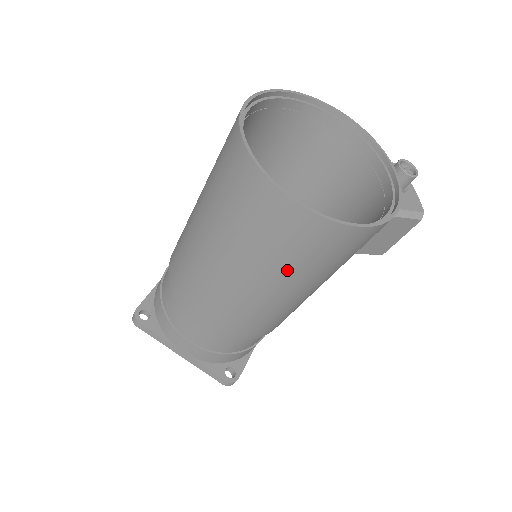
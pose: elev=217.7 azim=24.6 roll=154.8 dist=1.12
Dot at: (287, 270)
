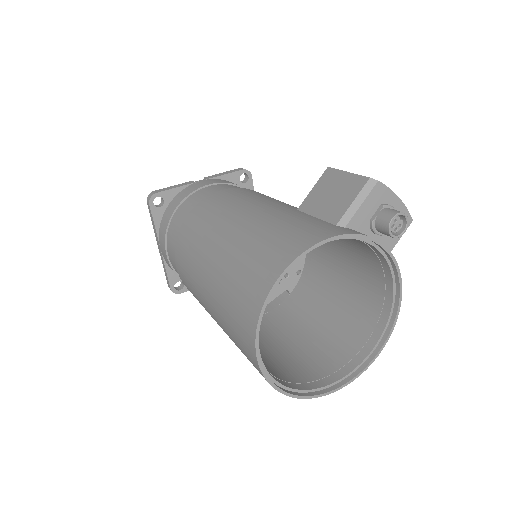
Dot at: occluded
